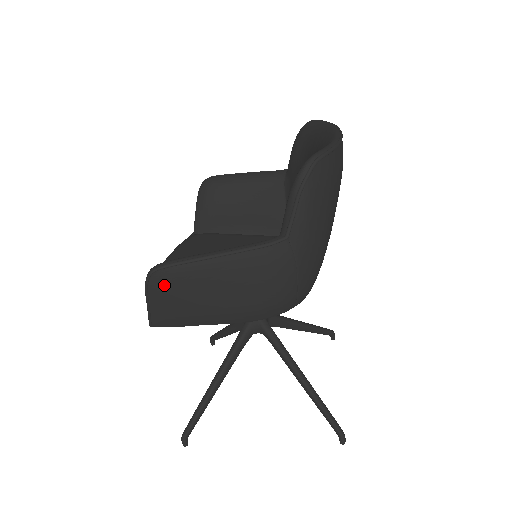
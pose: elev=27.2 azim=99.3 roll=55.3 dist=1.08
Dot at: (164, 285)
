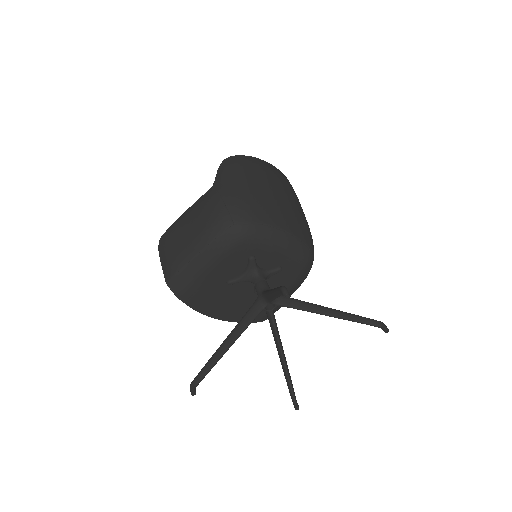
Dot at: (164, 244)
